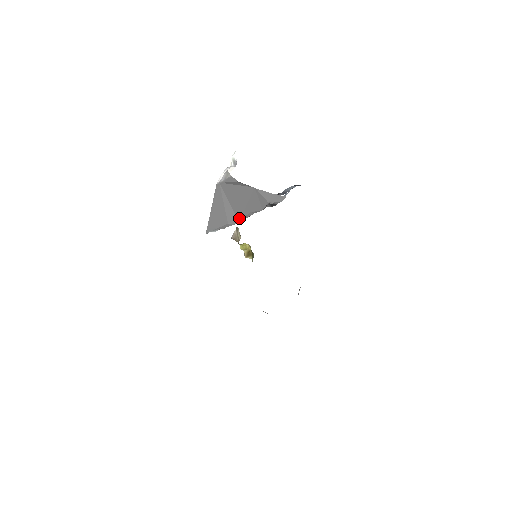
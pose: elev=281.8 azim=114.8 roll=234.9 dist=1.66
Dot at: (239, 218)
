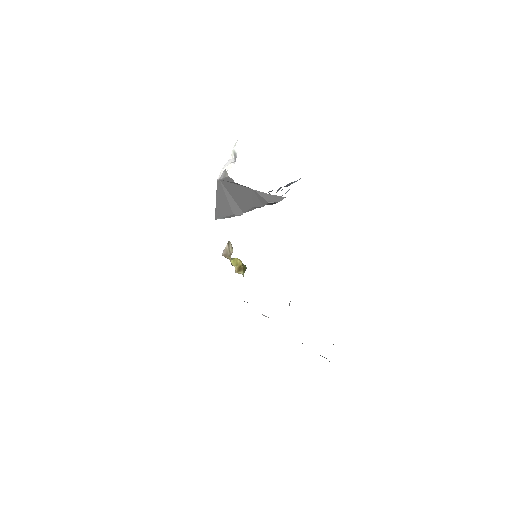
Dot at: (243, 211)
